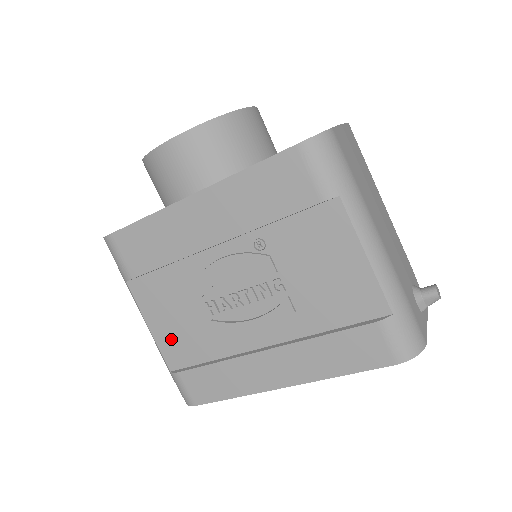
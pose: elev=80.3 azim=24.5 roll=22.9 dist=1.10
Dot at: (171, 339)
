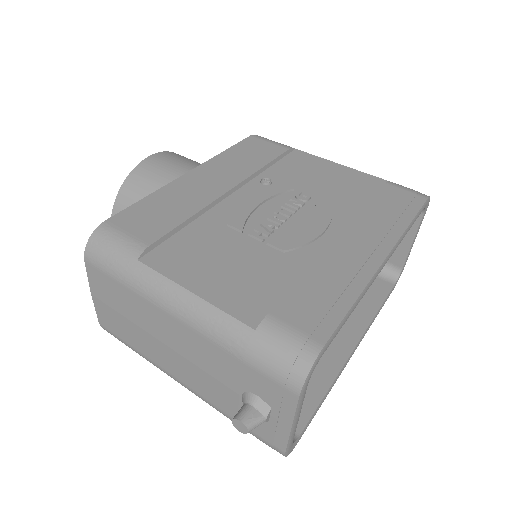
Dot at: (231, 288)
